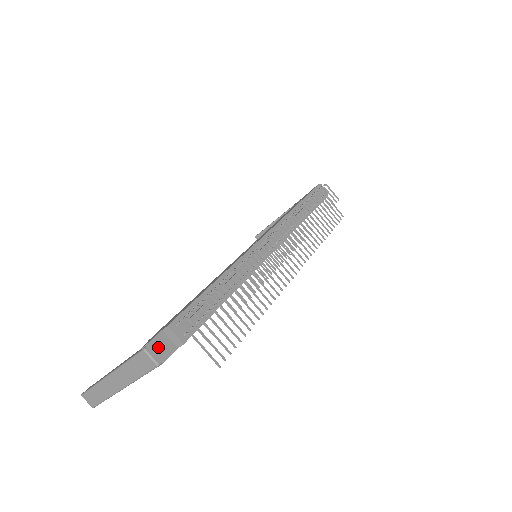
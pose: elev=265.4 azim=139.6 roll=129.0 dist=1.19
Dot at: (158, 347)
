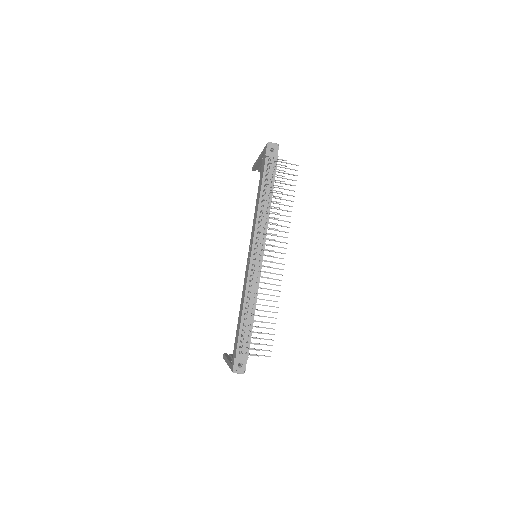
Dot at: (238, 363)
